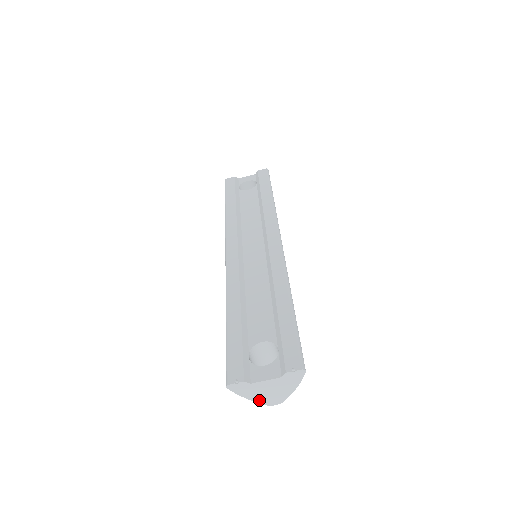
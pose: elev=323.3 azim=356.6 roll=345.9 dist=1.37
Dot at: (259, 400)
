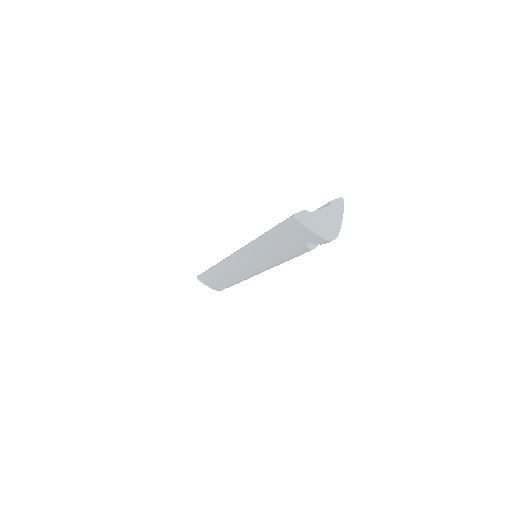
Dot at: (320, 234)
